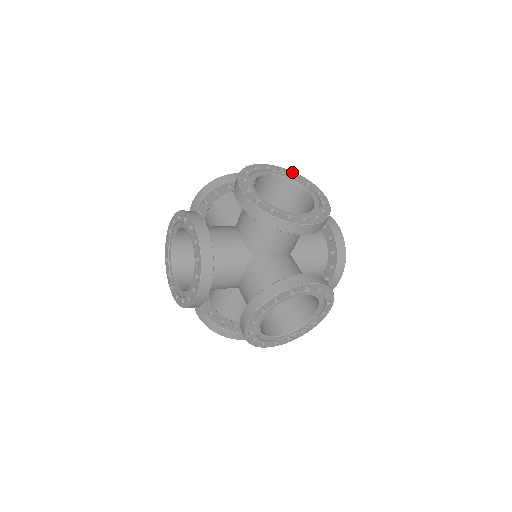
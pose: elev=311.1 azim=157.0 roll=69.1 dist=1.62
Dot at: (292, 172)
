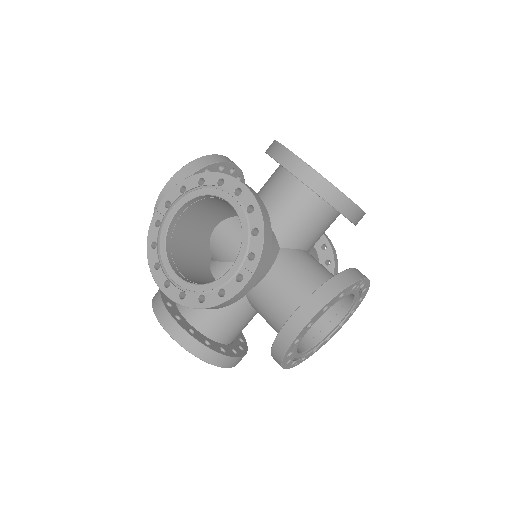
Dot at: occluded
